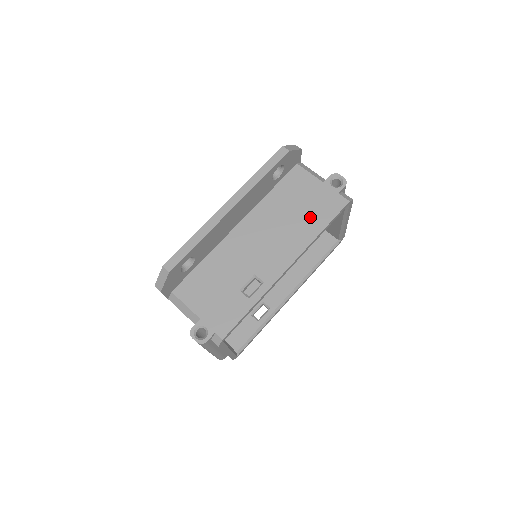
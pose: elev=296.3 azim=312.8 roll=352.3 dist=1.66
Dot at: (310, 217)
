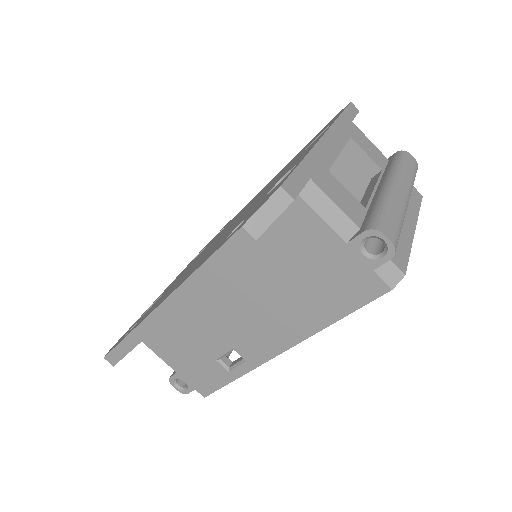
Dot at: (315, 298)
